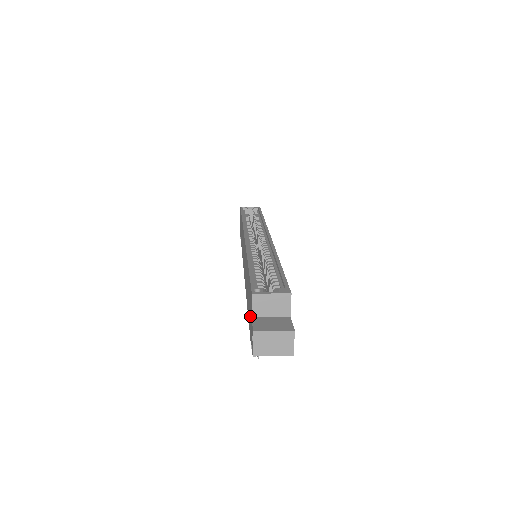
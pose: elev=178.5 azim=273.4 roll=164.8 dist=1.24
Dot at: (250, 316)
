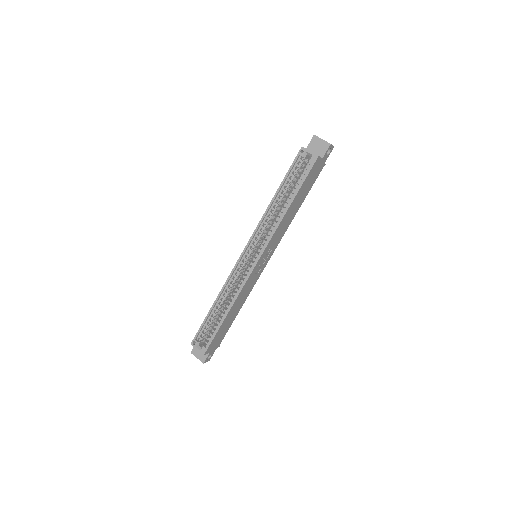
Dot at: occluded
